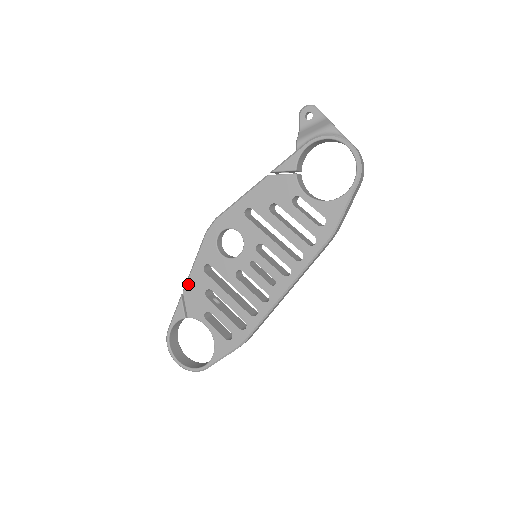
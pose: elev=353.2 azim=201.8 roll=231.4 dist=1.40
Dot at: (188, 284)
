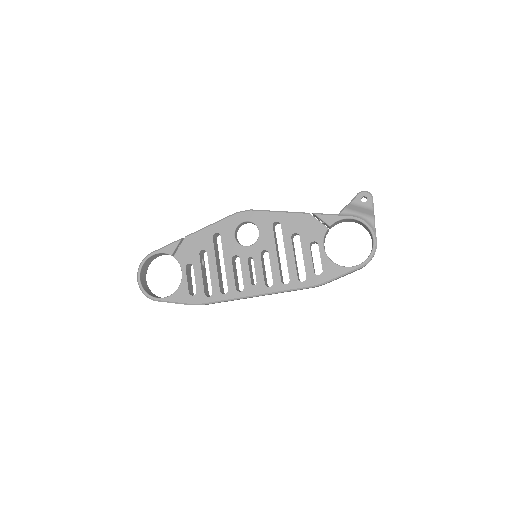
Dot at: (194, 235)
